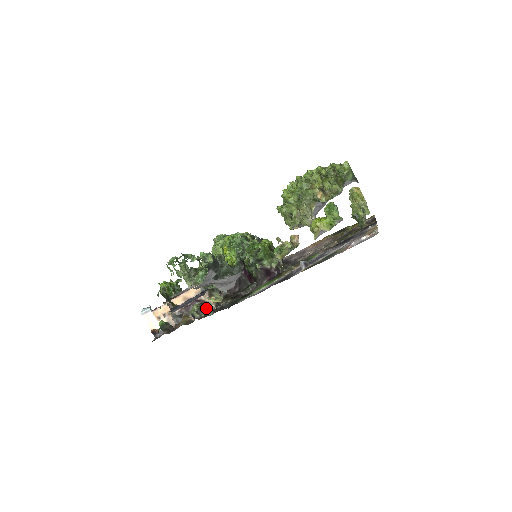
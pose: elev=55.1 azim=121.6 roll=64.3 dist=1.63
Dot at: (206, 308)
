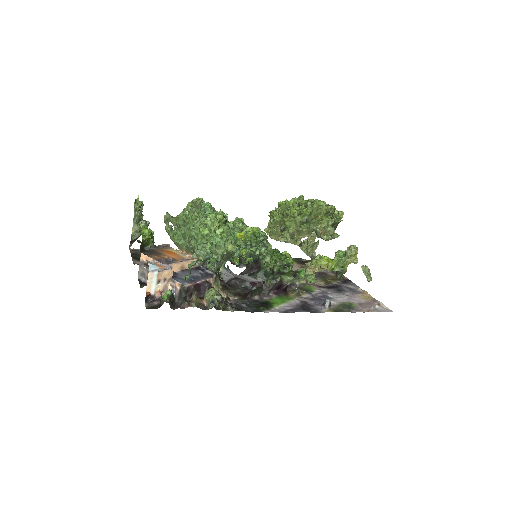
Dot at: (226, 300)
